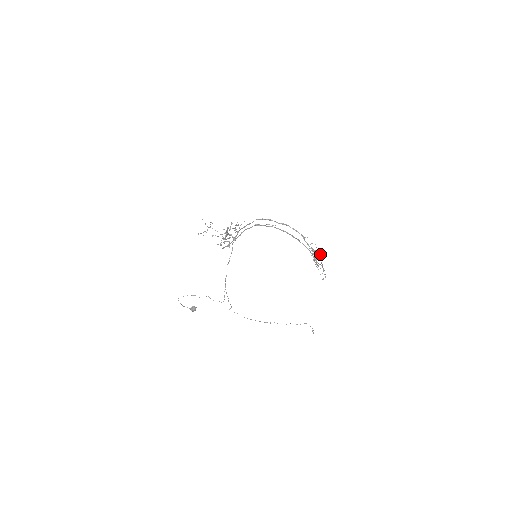
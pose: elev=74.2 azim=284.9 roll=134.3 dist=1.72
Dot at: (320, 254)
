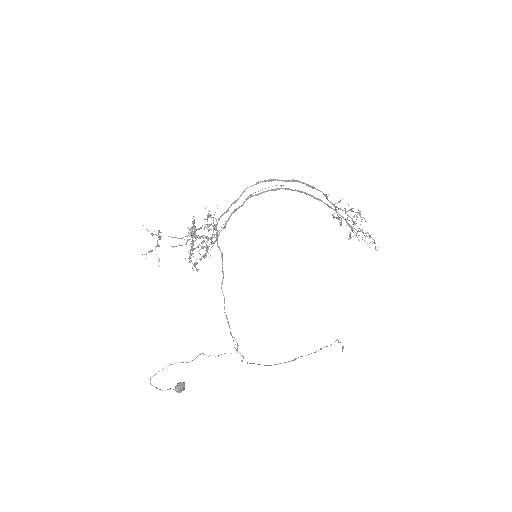
Dot at: (359, 212)
